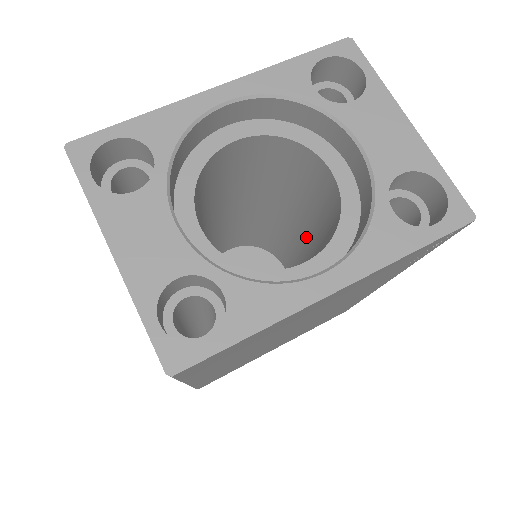
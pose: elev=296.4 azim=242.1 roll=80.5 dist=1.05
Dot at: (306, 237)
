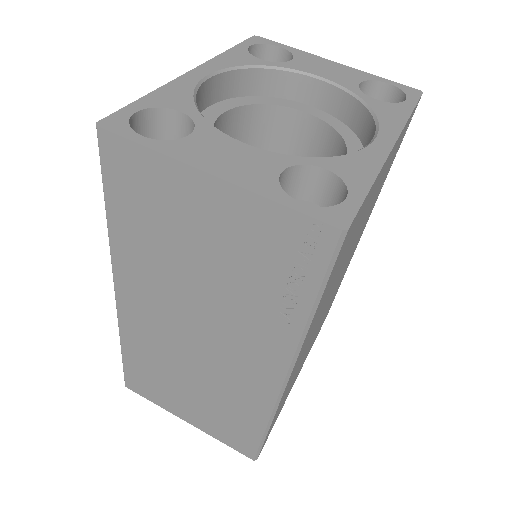
Dot at: occluded
